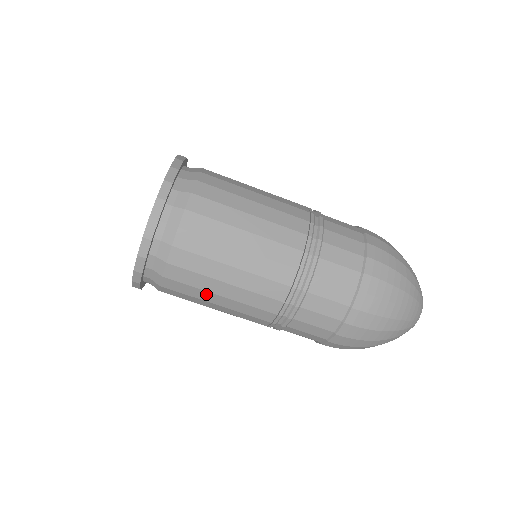
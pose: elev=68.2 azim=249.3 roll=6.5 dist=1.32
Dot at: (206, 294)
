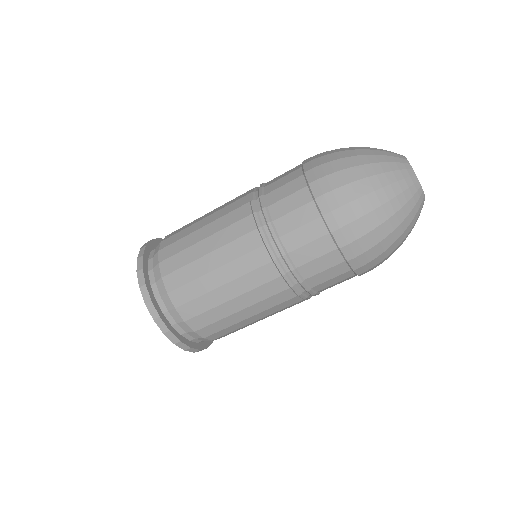
Dot at: occluded
